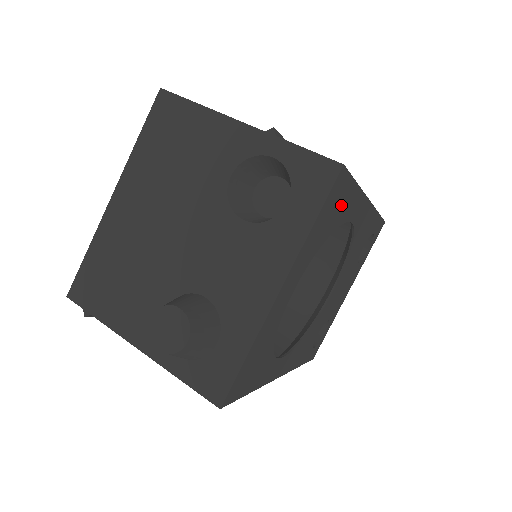
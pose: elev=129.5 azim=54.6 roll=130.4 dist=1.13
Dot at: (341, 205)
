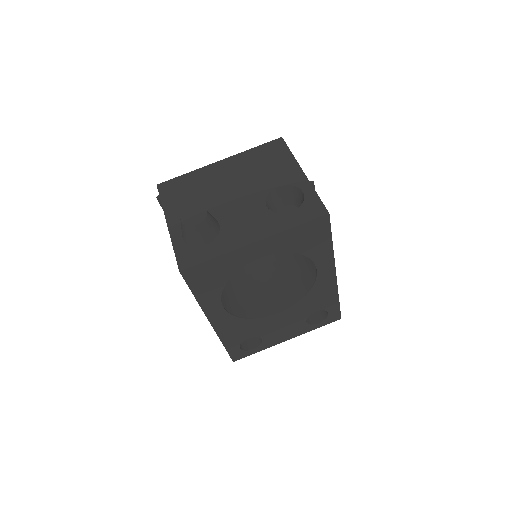
Dot at: (316, 241)
